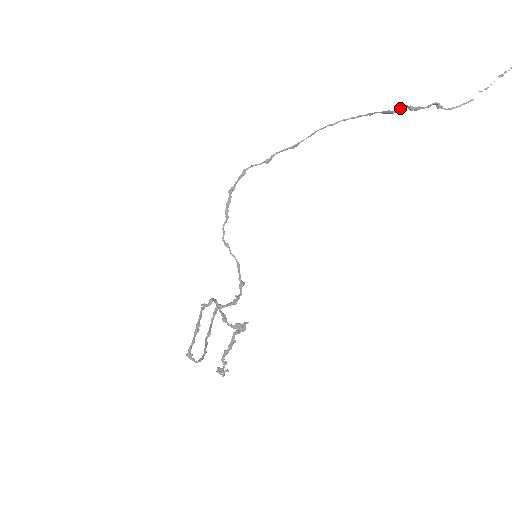
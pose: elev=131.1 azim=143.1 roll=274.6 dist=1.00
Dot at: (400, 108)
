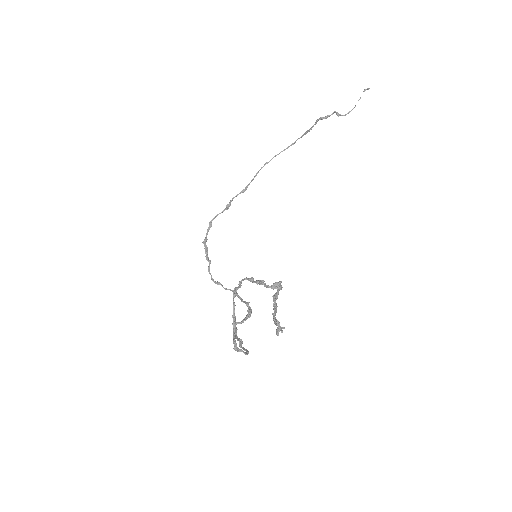
Dot at: (315, 123)
